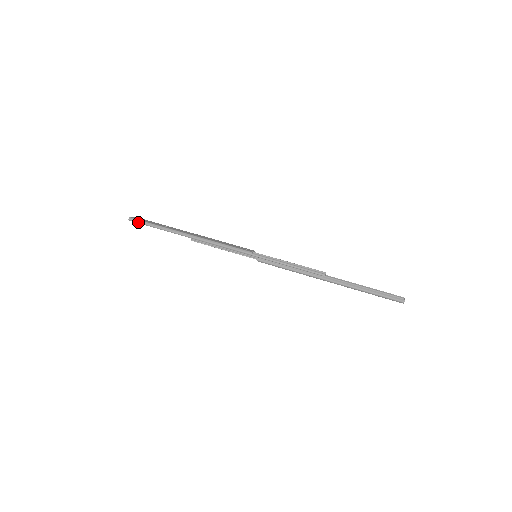
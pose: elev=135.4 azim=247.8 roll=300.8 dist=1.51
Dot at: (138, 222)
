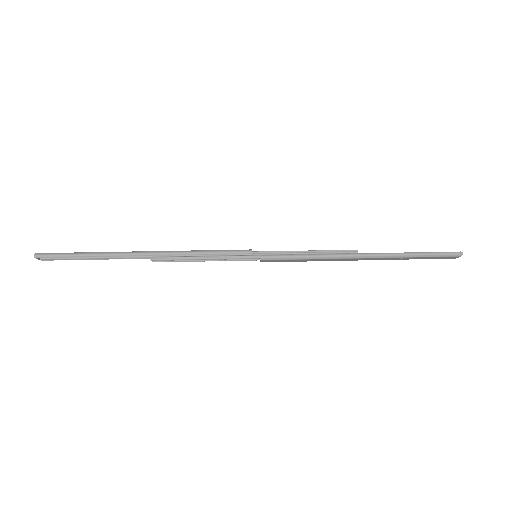
Dot at: (53, 255)
